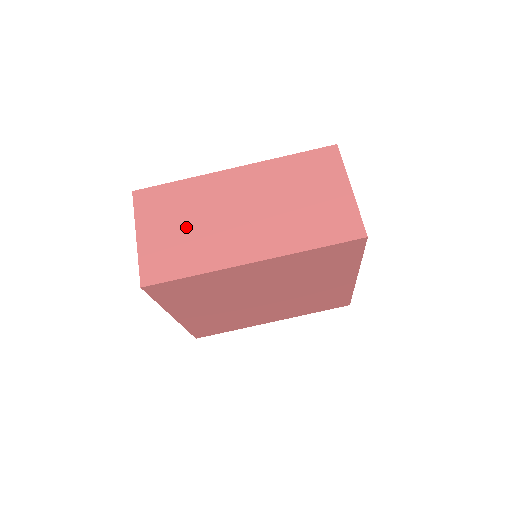
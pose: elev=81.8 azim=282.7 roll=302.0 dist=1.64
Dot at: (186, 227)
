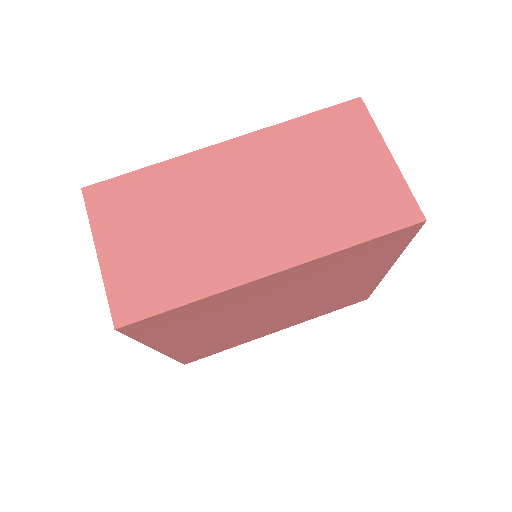
Dot at: (169, 232)
